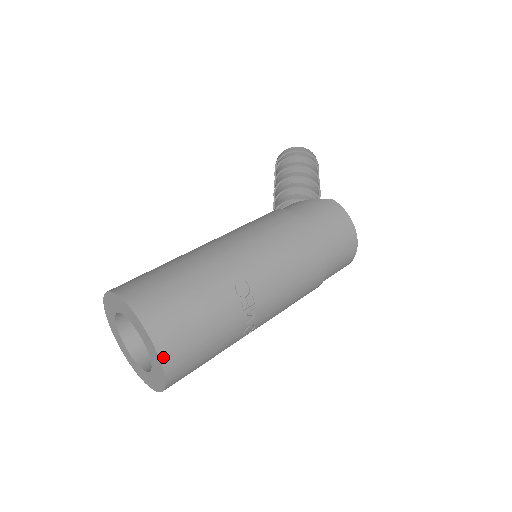
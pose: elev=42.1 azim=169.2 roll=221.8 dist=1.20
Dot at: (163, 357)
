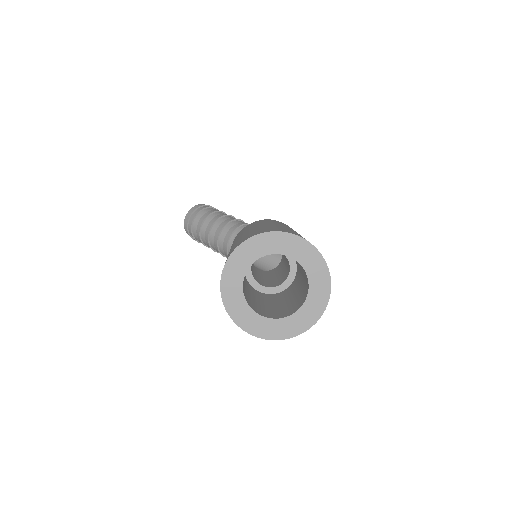
Dot at: (329, 272)
